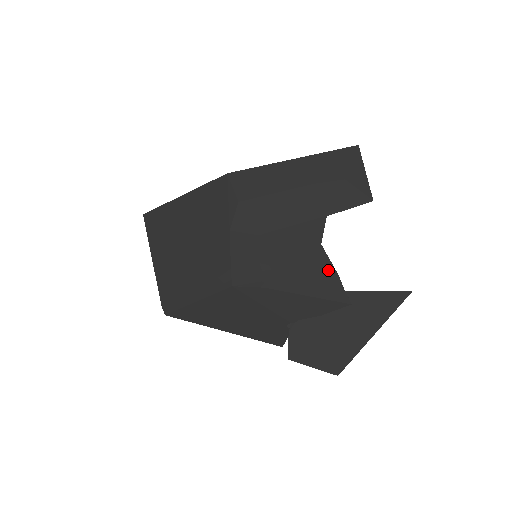
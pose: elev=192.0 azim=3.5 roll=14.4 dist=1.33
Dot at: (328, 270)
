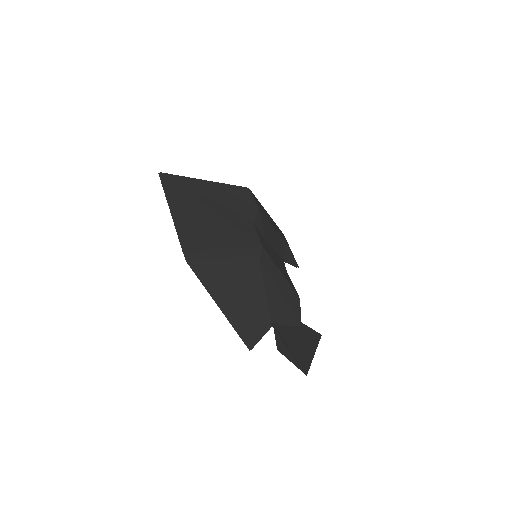
Dot at: (296, 291)
